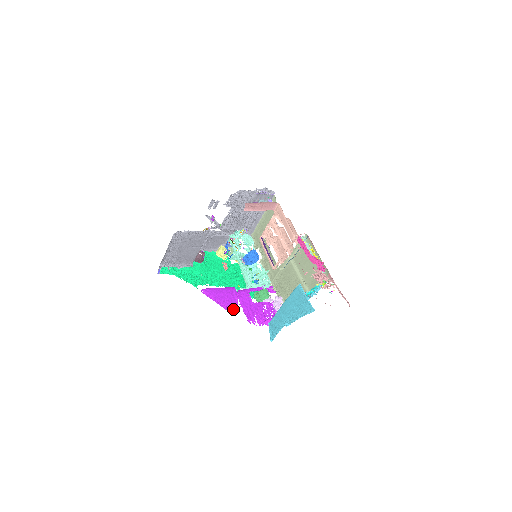
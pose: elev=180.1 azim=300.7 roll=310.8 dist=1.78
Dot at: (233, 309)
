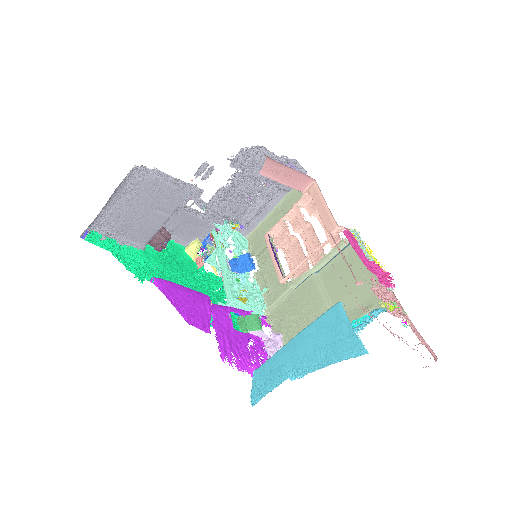
Dot at: (200, 326)
